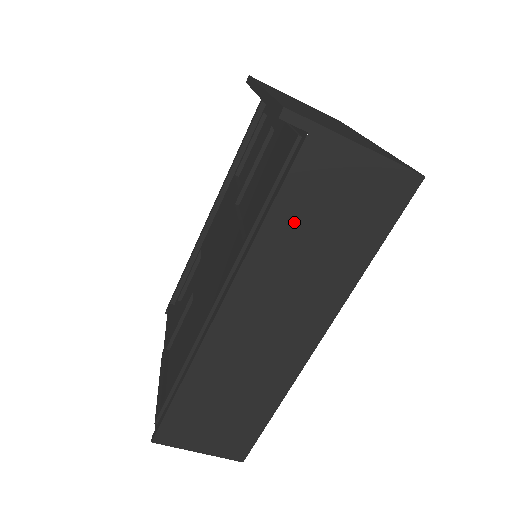
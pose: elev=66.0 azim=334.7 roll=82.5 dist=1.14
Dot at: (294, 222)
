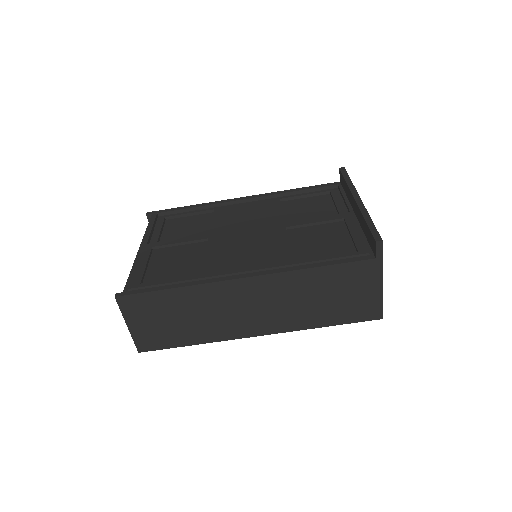
Dot at: (324, 281)
